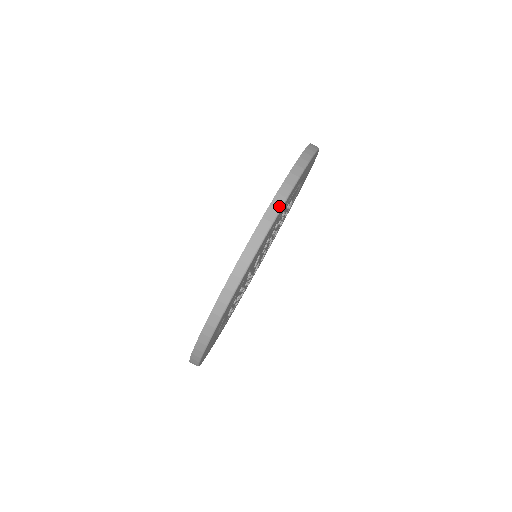
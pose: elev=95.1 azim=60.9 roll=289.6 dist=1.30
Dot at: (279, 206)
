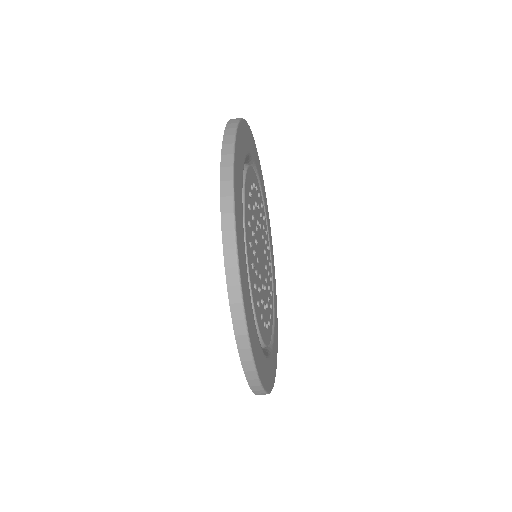
Dot at: occluded
